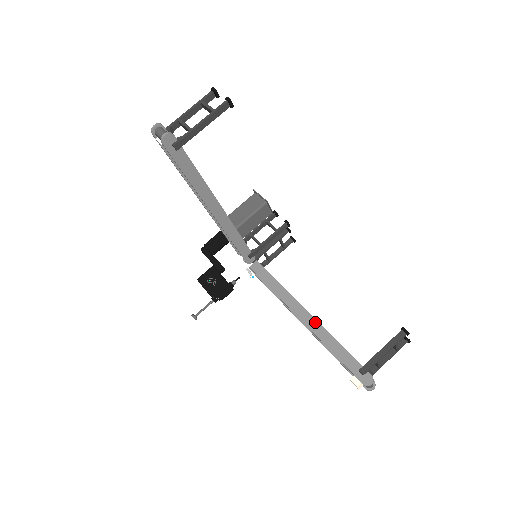
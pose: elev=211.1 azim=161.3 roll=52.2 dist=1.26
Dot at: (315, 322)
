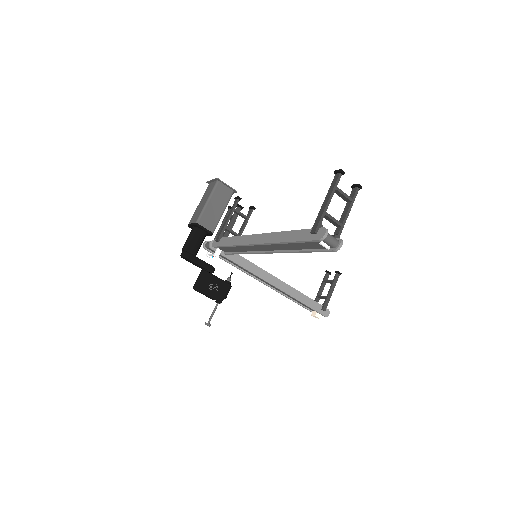
Dot at: (287, 286)
